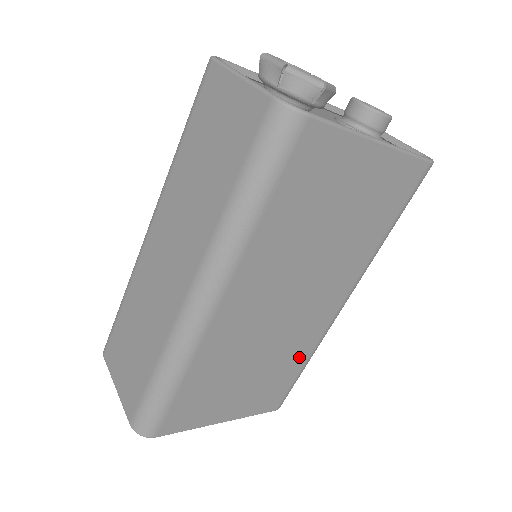
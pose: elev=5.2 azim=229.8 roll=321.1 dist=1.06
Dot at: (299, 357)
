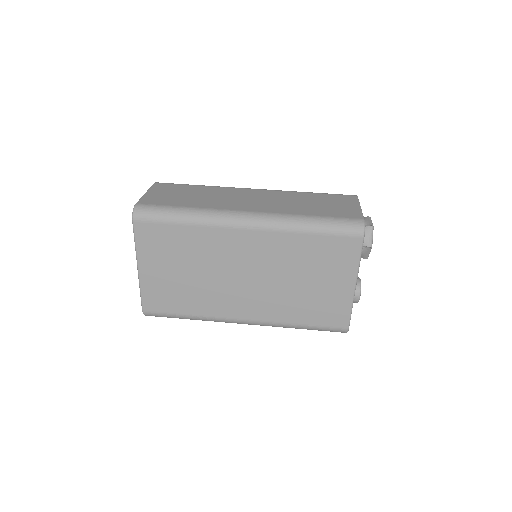
Dot at: (197, 307)
